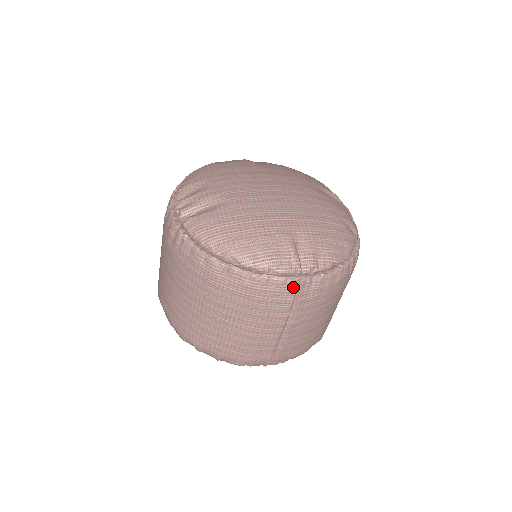
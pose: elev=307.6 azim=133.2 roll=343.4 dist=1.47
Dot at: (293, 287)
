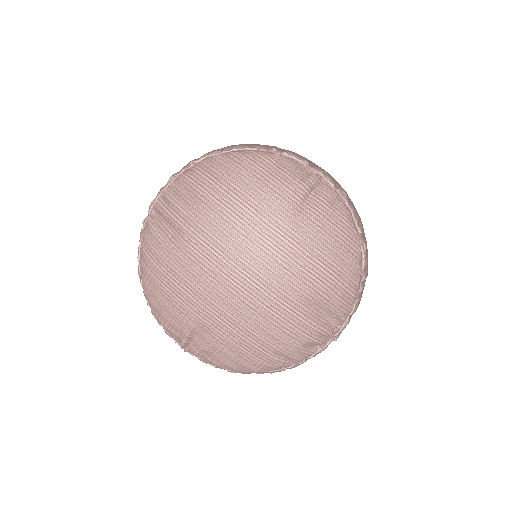
Dot at: occluded
